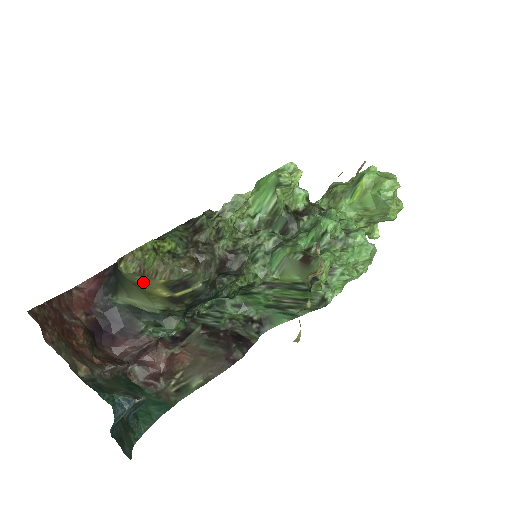
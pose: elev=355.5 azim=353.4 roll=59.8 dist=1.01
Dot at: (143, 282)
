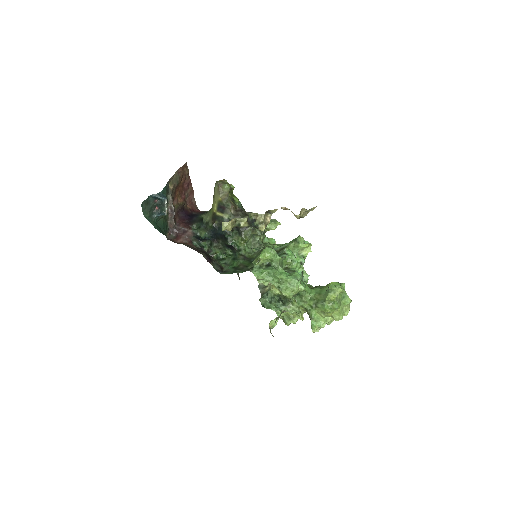
Dot at: (216, 193)
